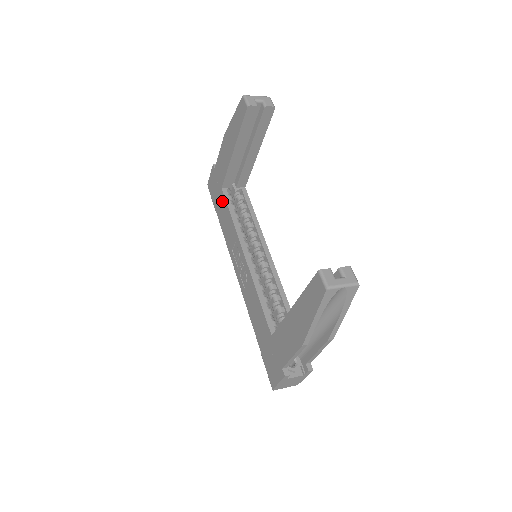
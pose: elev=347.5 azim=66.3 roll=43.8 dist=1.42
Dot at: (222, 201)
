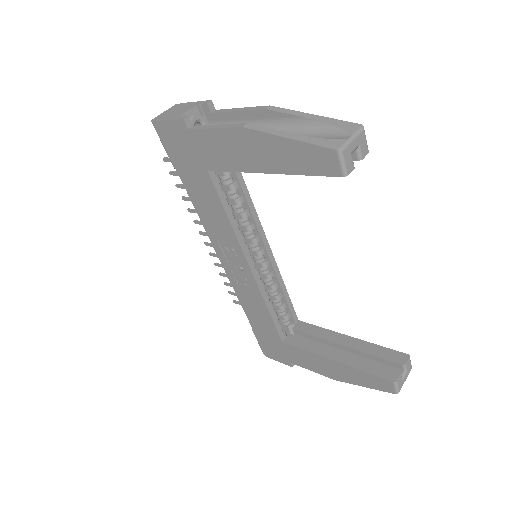
Dot at: (205, 184)
